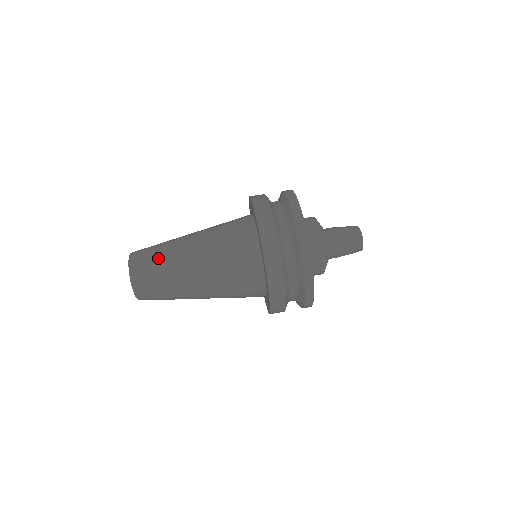
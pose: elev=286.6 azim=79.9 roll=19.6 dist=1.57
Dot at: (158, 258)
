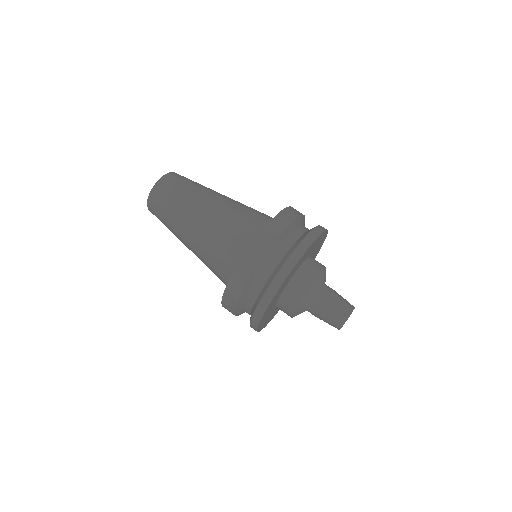
Dot at: (187, 187)
